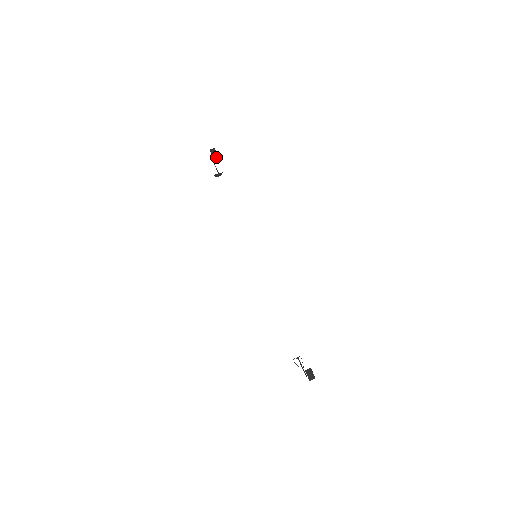
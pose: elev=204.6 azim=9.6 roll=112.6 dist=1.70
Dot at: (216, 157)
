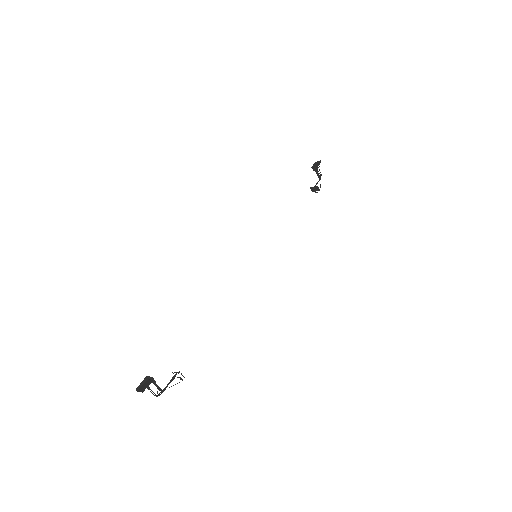
Dot at: (317, 169)
